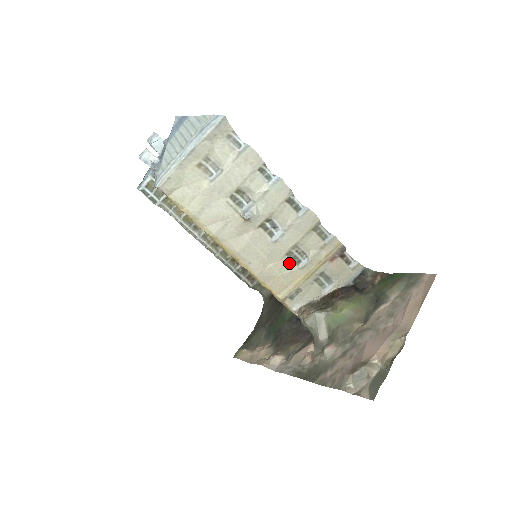
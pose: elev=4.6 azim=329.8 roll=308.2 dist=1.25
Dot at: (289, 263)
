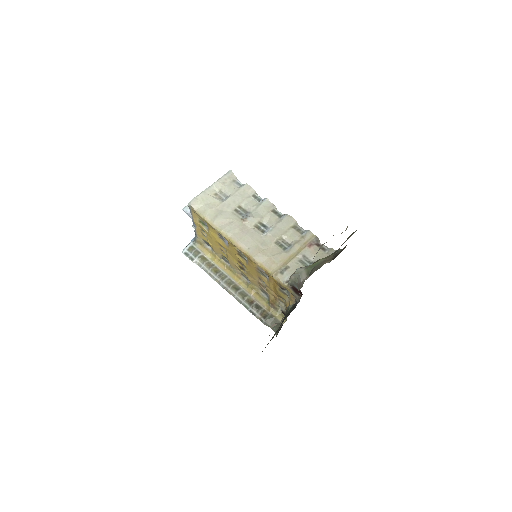
Dot at: (278, 249)
